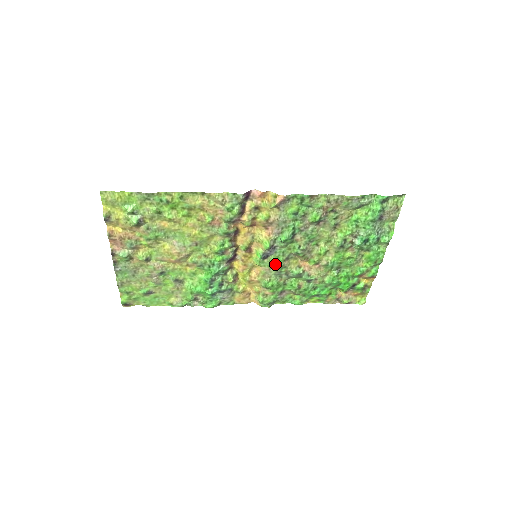
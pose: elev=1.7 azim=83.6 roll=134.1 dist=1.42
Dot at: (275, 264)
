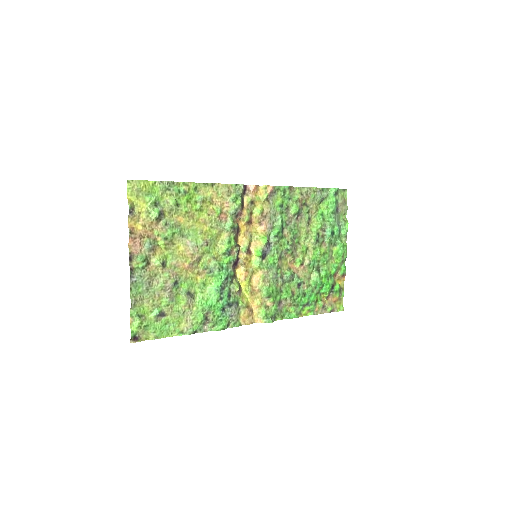
Dot at: (271, 265)
